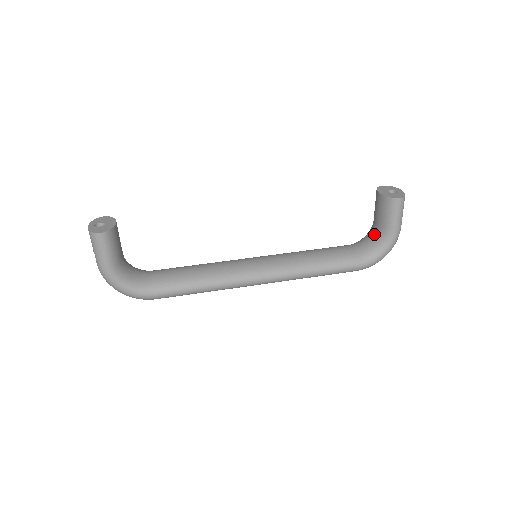
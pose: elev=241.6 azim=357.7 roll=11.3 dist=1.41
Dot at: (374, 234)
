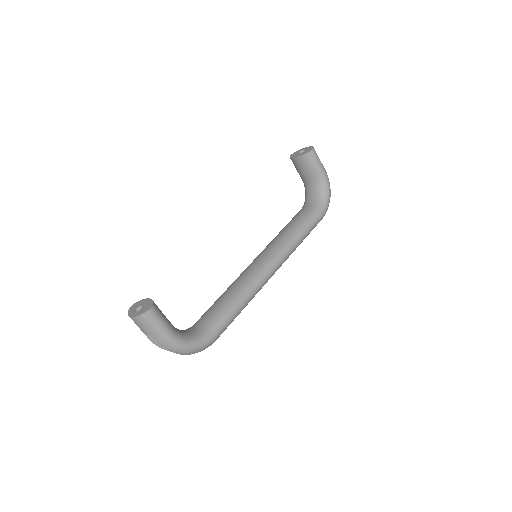
Dot at: (312, 188)
